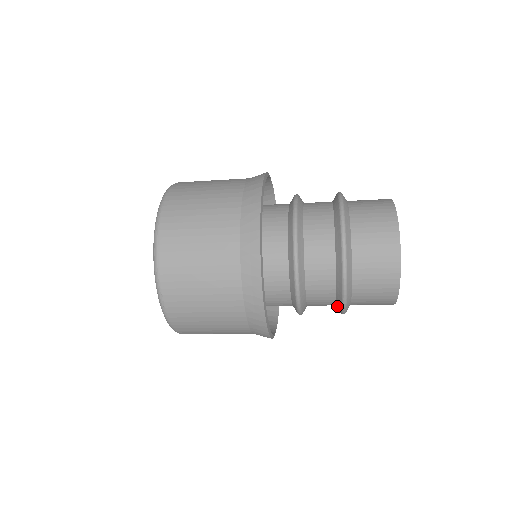
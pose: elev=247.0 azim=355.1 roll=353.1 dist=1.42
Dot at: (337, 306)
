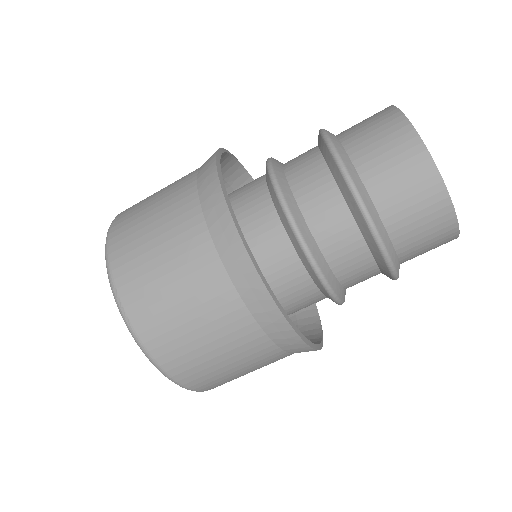
Dot at: (371, 247)
